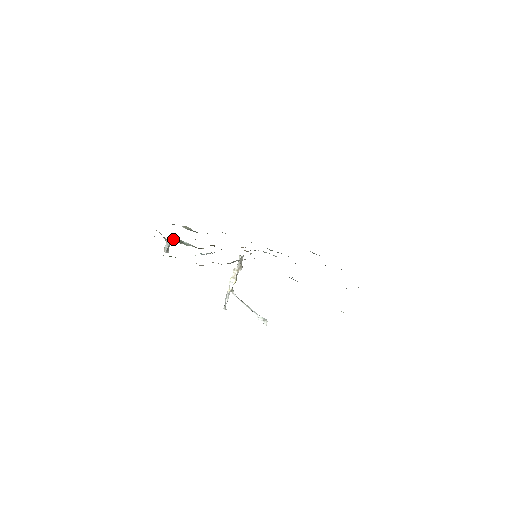
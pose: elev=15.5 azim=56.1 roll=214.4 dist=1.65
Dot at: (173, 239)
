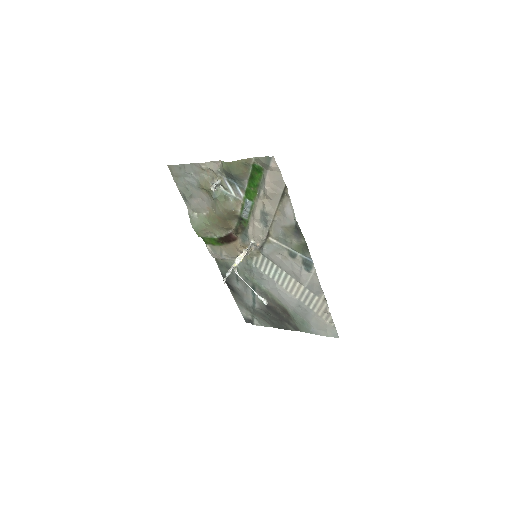
Dot at: (212, 190)
